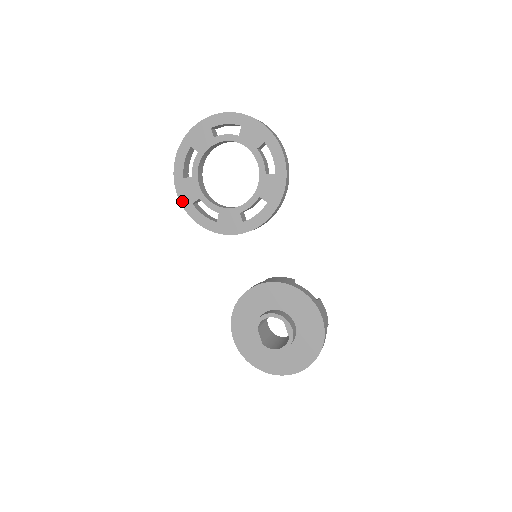
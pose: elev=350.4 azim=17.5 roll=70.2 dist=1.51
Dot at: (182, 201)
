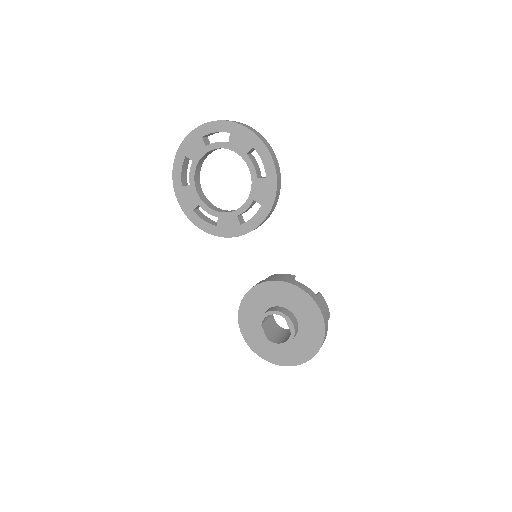
Dot at: (183, 208)
